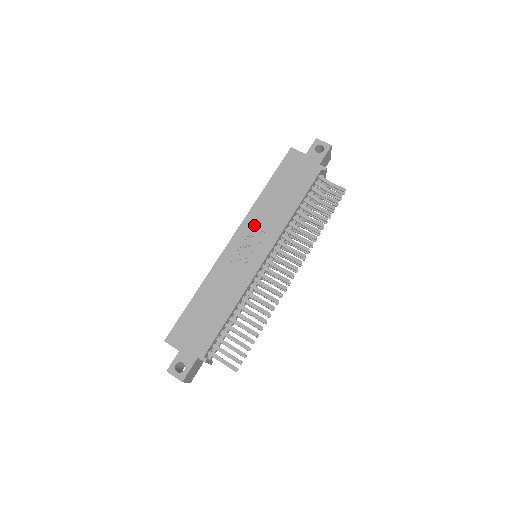
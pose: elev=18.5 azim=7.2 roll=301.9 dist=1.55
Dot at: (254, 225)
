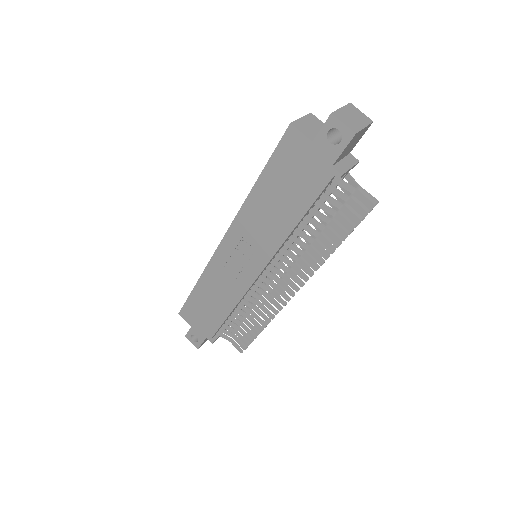
Dot at: (244, 233)
